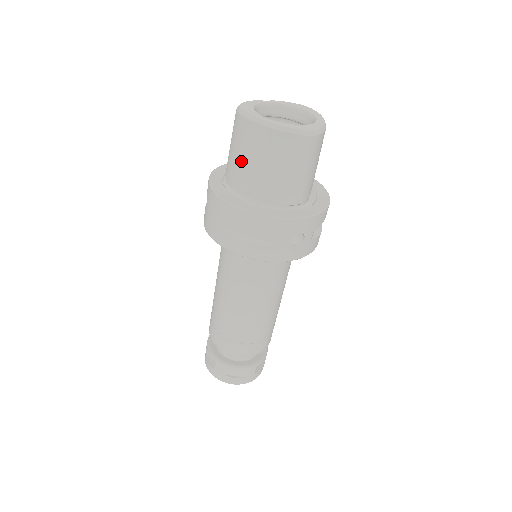
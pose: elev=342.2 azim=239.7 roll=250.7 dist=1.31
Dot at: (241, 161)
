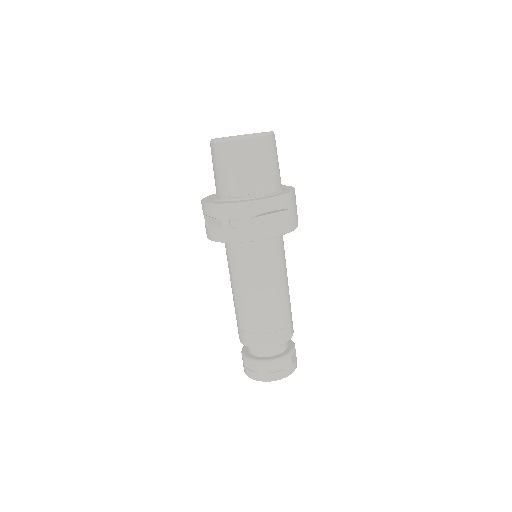
Dot at: occluded
